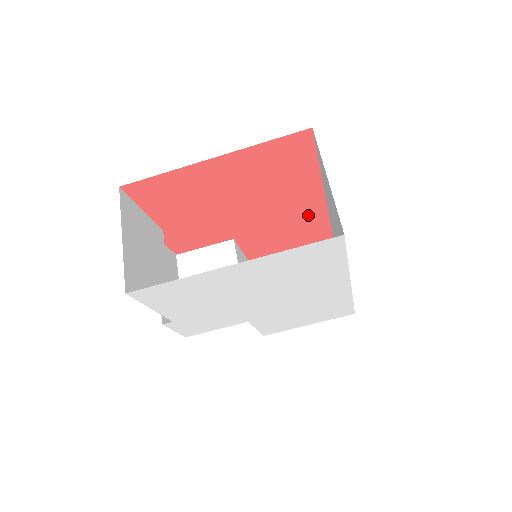
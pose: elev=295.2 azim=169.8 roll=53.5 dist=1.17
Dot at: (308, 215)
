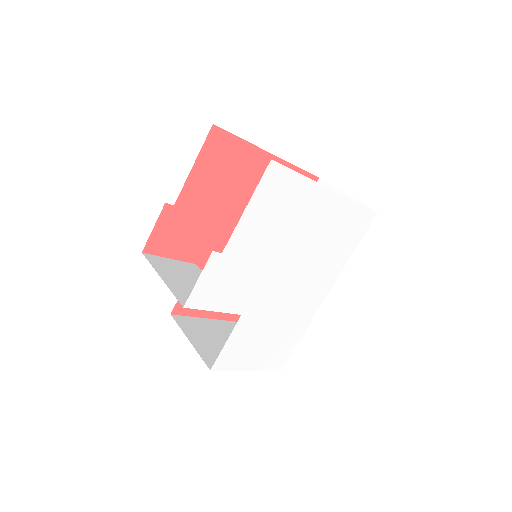
Dot at: occluded
